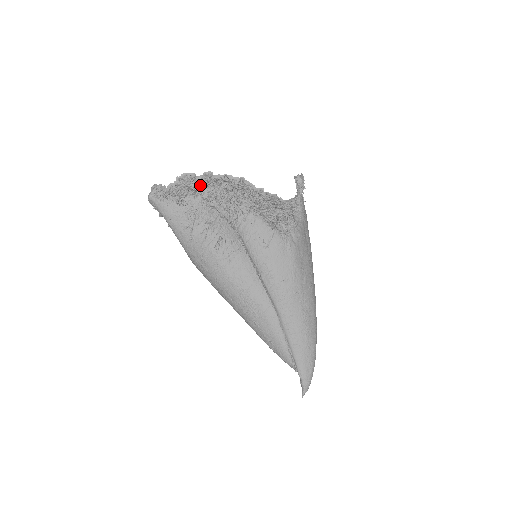
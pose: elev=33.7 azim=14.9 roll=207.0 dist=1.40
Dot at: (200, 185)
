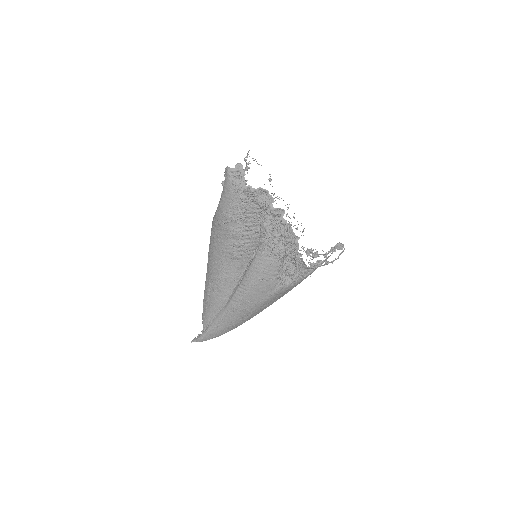
Dot at: (268, 209)
